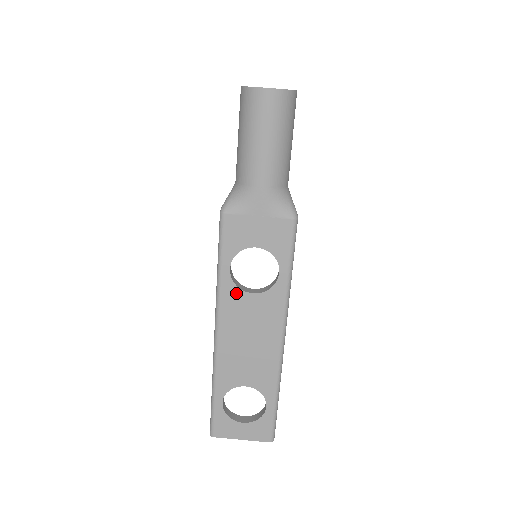
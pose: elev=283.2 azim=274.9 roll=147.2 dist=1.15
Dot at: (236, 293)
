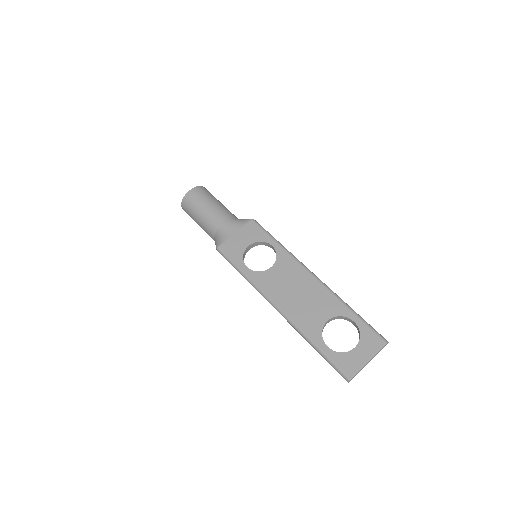
Dot at: (263, 275)
